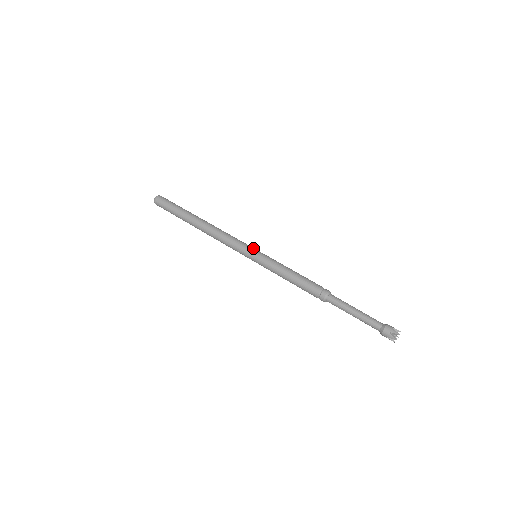
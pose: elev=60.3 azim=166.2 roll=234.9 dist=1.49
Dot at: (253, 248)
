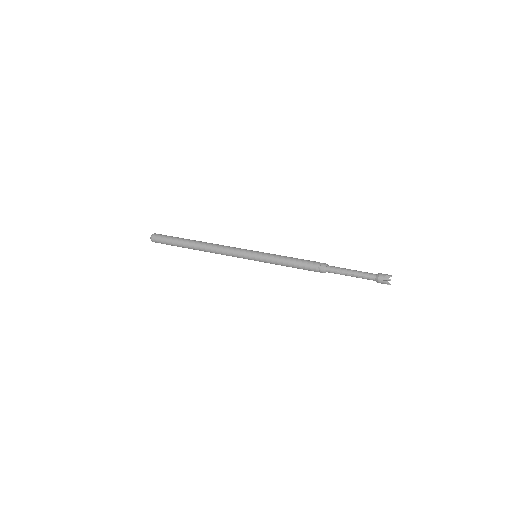
Dot at: (252, 250)
